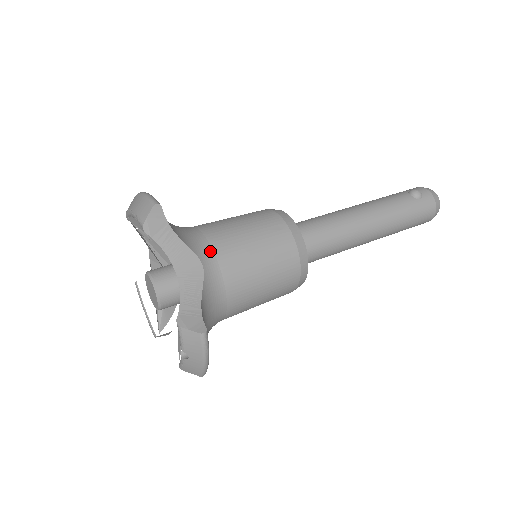
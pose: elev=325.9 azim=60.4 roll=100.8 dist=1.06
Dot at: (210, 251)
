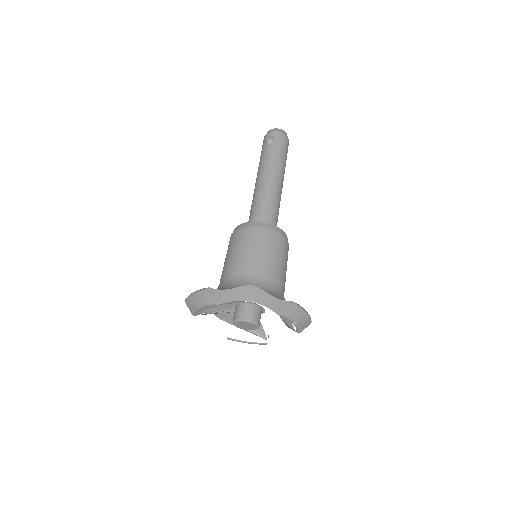
Dot at: (246, 277)
